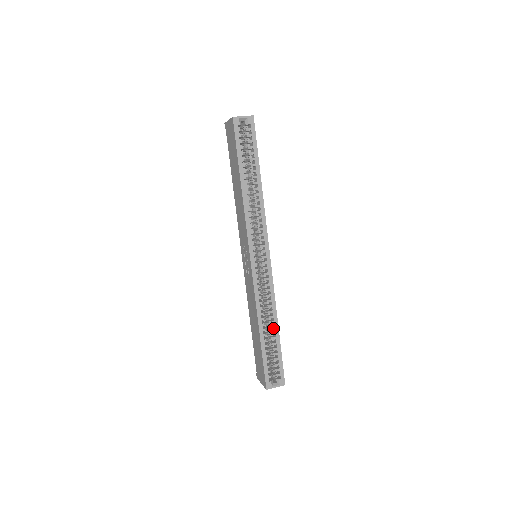
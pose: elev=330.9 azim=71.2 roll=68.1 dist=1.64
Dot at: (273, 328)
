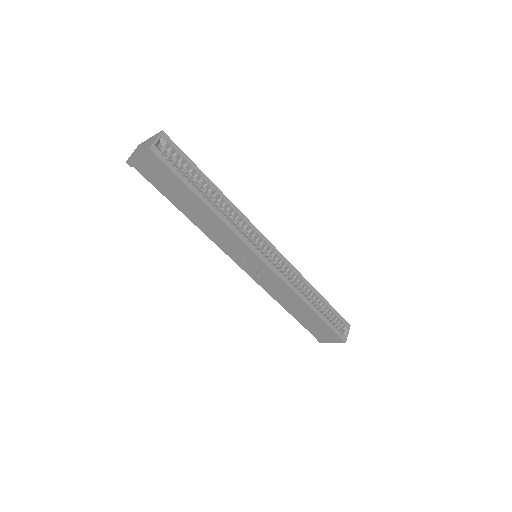
Dot at: (316, 296)
